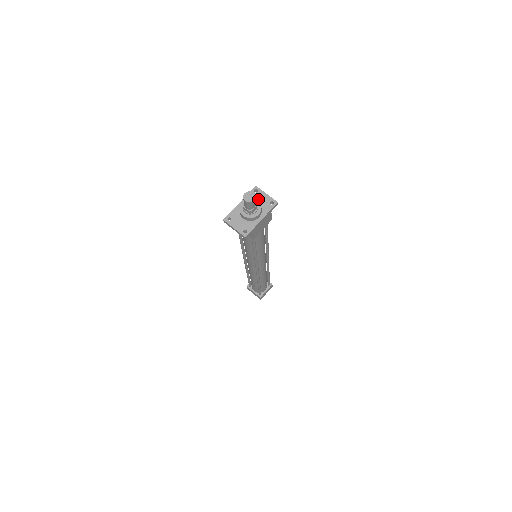
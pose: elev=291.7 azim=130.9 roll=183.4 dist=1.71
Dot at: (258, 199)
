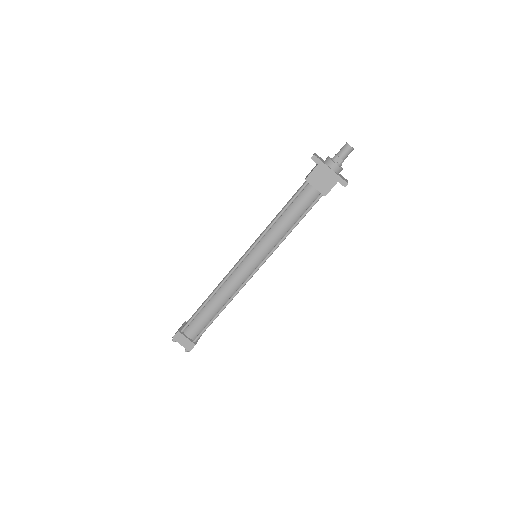
Dot at: (341, 176)
